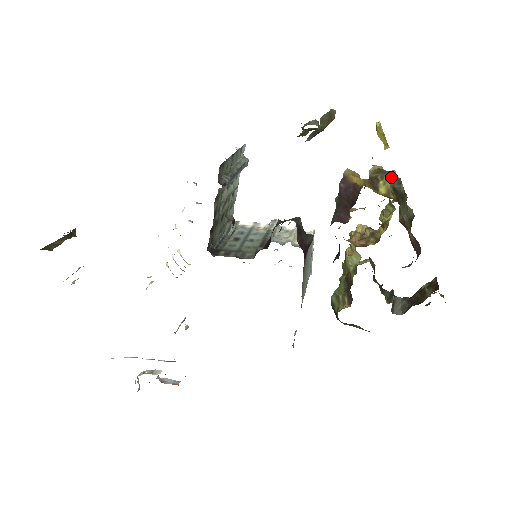
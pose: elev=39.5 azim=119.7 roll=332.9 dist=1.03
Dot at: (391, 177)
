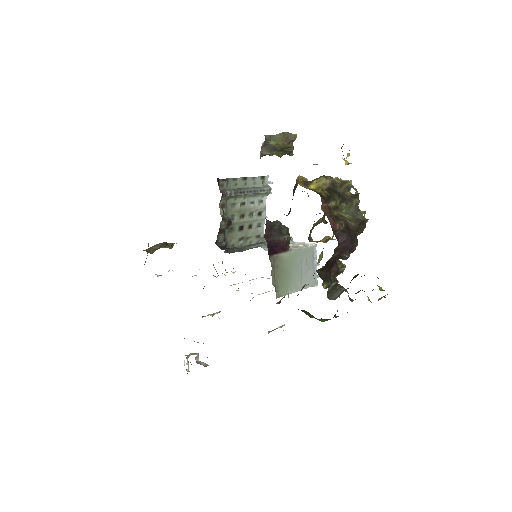
Dot at: (345, 185)
